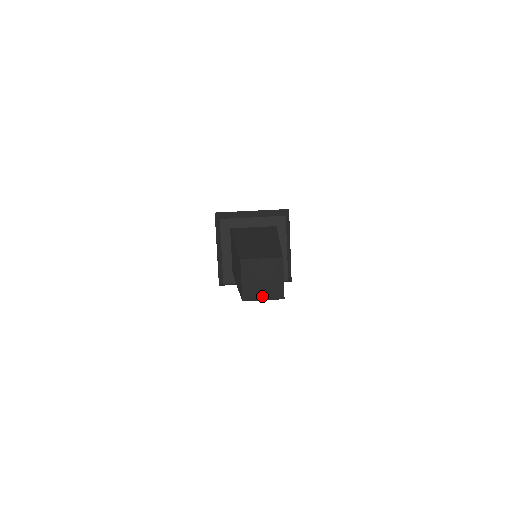
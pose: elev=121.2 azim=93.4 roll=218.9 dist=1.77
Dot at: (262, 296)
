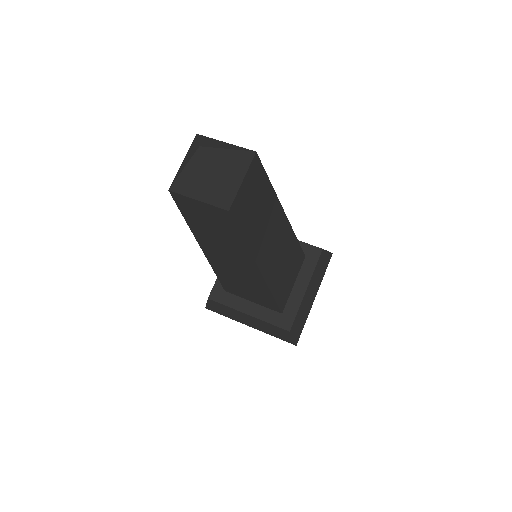
Dot at: (196, 185)
